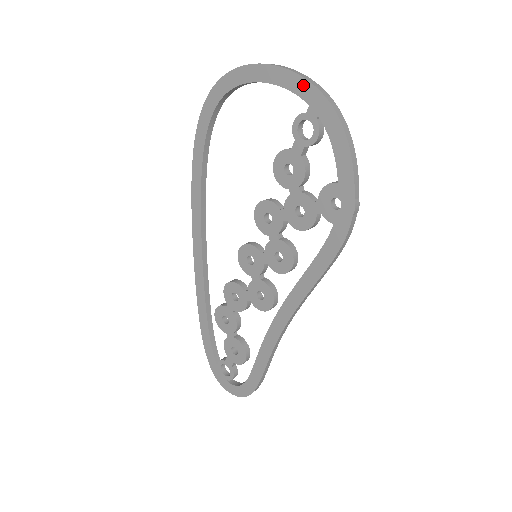
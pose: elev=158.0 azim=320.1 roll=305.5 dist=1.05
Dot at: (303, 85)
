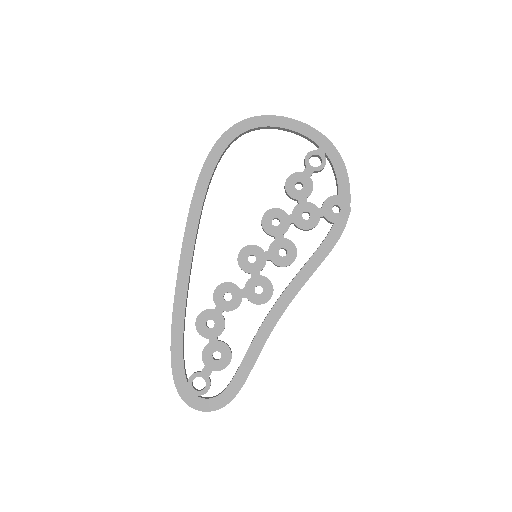
Dot at: (316, 134)
